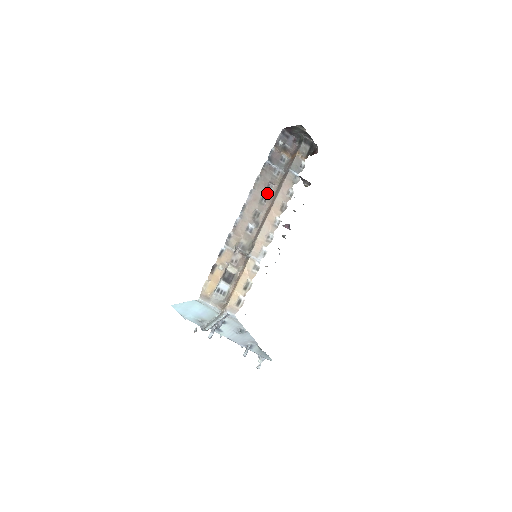
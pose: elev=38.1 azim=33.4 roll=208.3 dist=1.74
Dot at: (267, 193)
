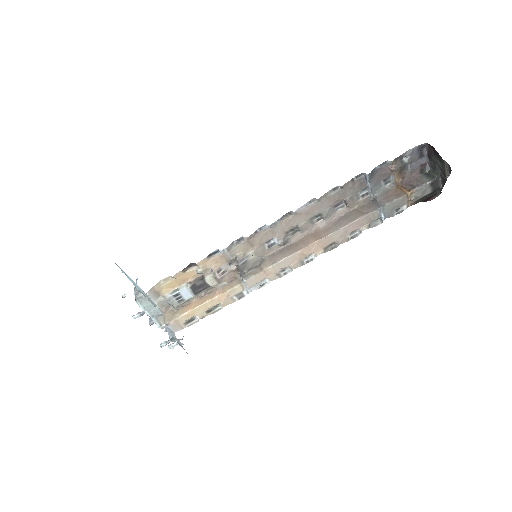
Dot at: (329, 212)
